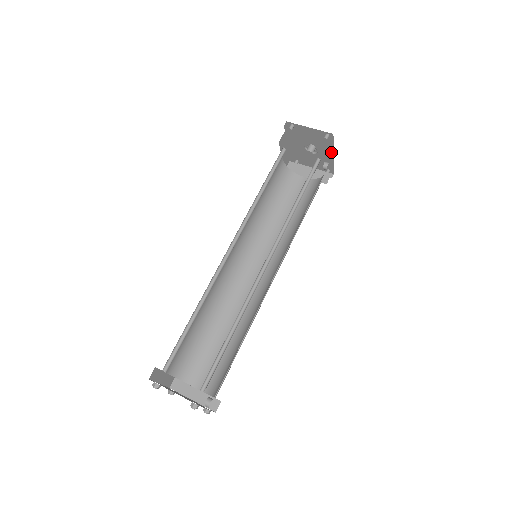
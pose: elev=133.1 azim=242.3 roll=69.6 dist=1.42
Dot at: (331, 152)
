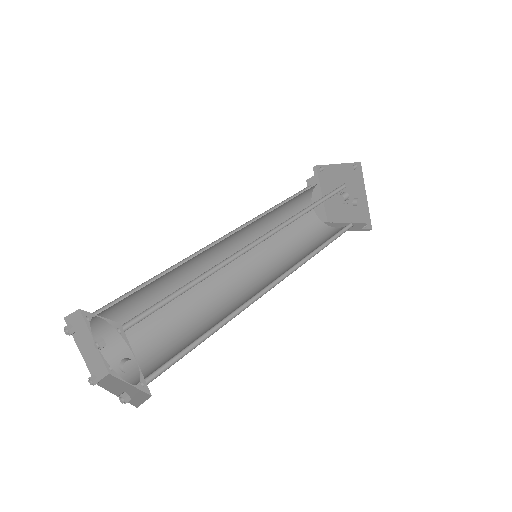
Dot at: (363, 193)
